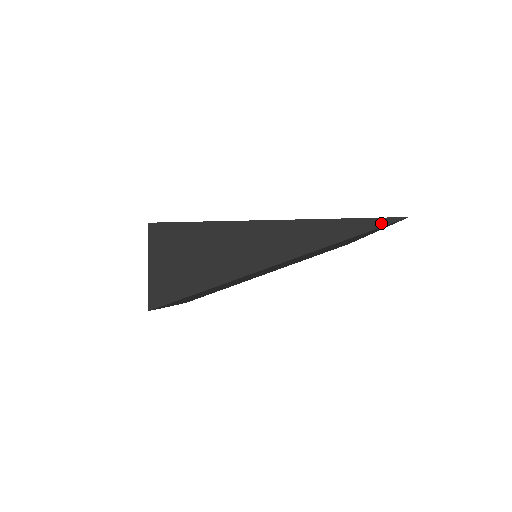
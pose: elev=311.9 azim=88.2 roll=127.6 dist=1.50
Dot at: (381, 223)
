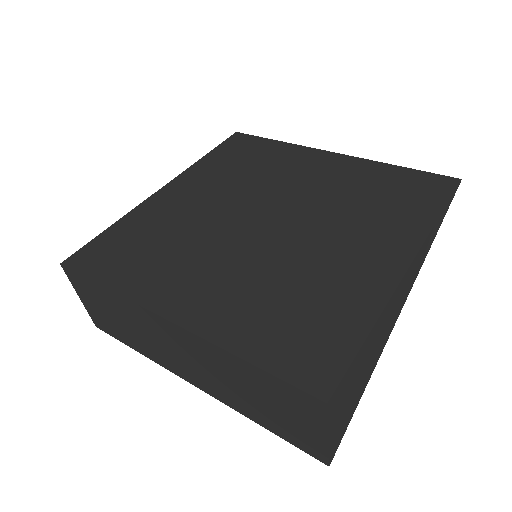
Dot at: (451, 201)
